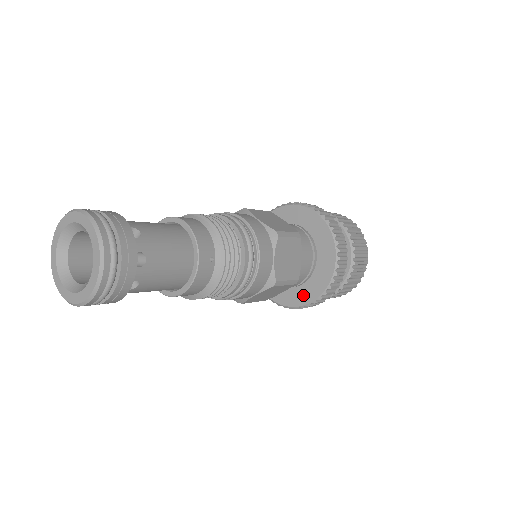
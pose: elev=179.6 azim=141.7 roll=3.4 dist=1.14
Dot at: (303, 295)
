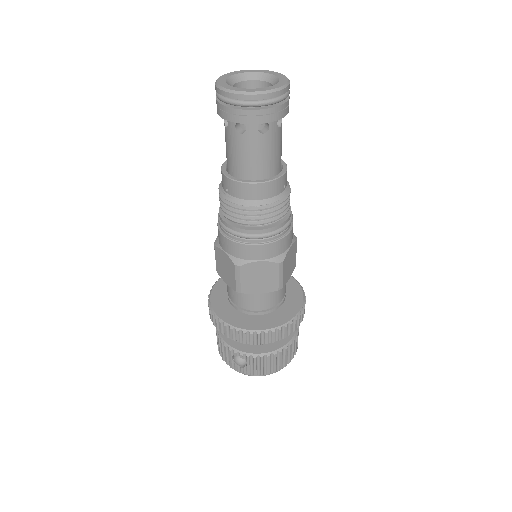
Dot at: (257, 323)
